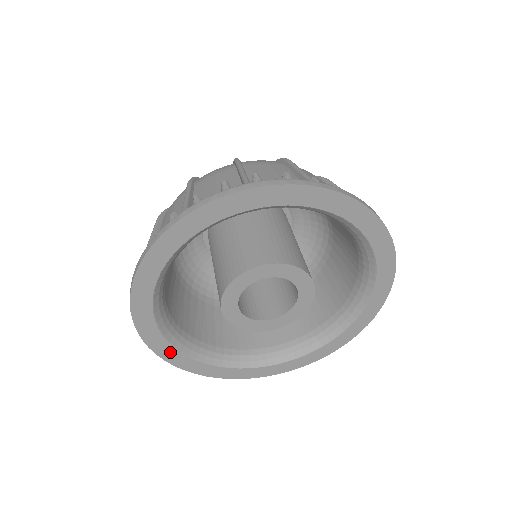
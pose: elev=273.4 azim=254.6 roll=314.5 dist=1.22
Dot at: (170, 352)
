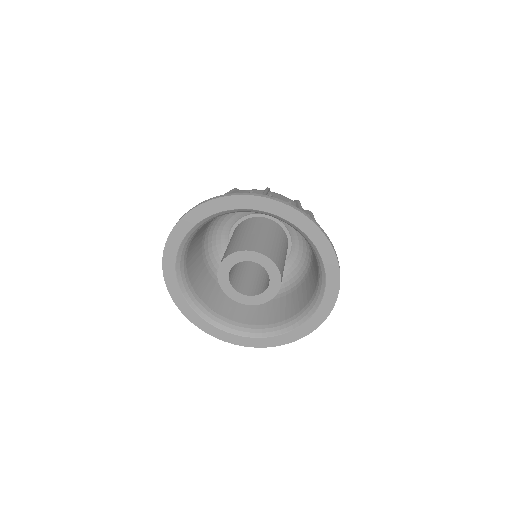
Dot at: (221, 334)
